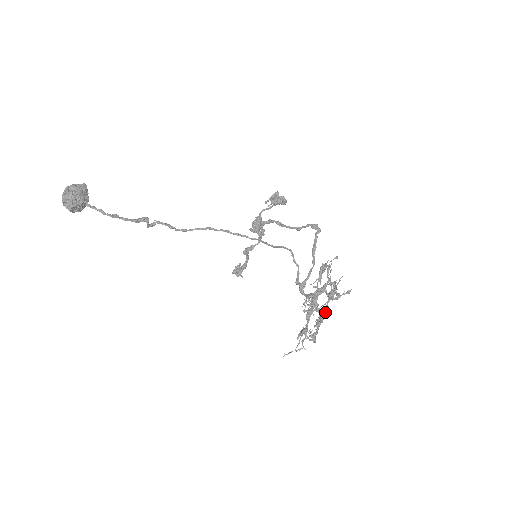
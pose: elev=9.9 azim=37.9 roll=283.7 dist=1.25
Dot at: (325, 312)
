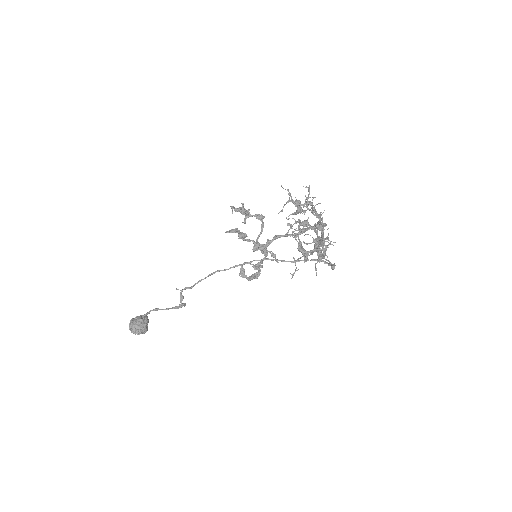
Dot at: (316, 226)
